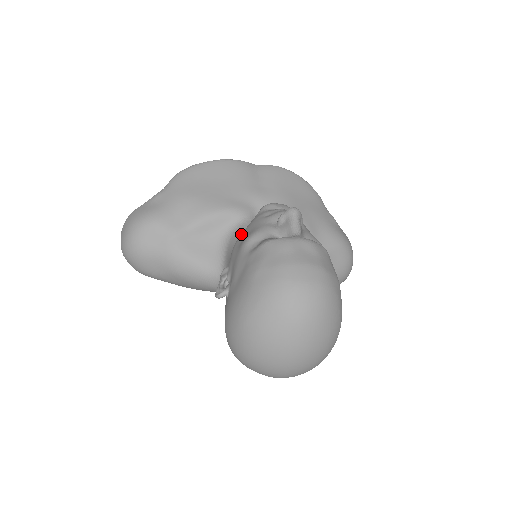
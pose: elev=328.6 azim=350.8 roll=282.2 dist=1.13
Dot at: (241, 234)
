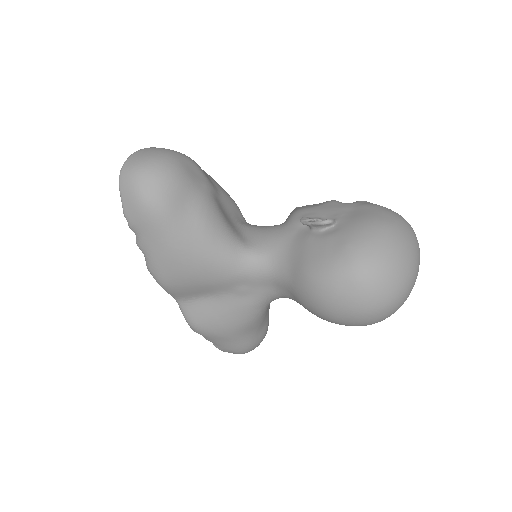
Dot at: (300, 207)
